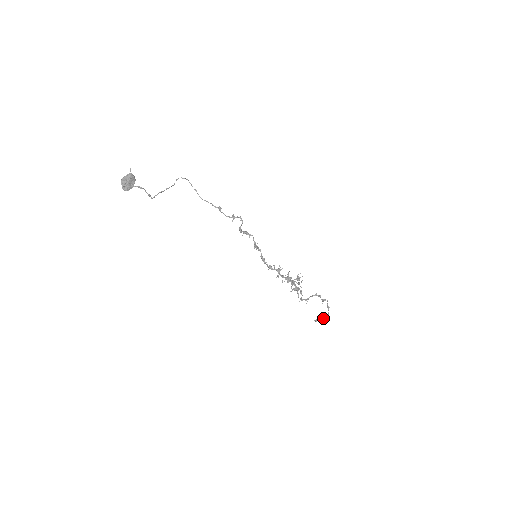
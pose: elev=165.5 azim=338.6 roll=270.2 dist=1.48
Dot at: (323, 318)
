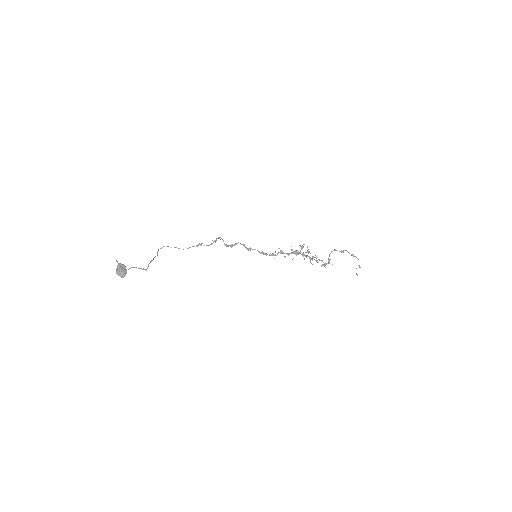
Dot at: (359, 267)
